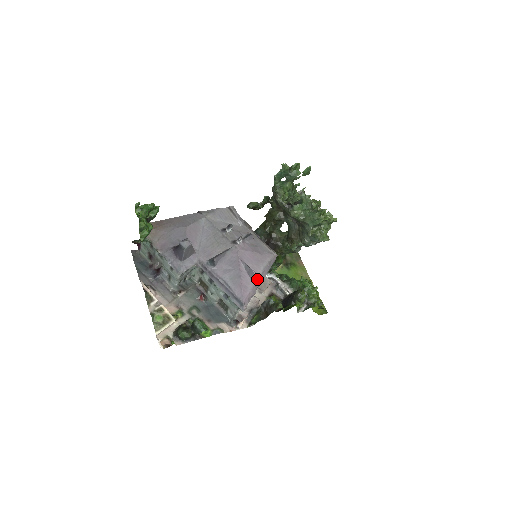
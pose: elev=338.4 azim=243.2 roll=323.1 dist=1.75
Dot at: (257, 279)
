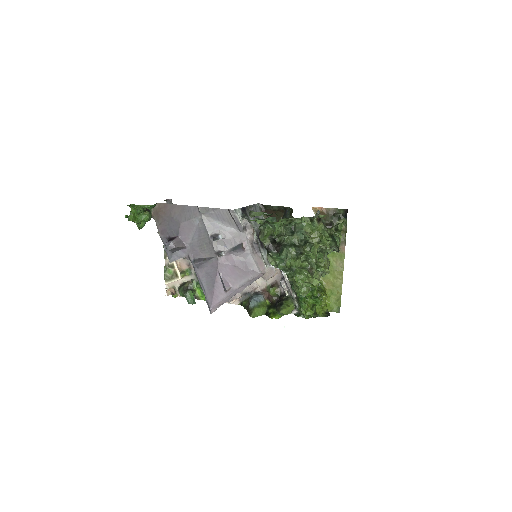
Dot at: (232, 292)
